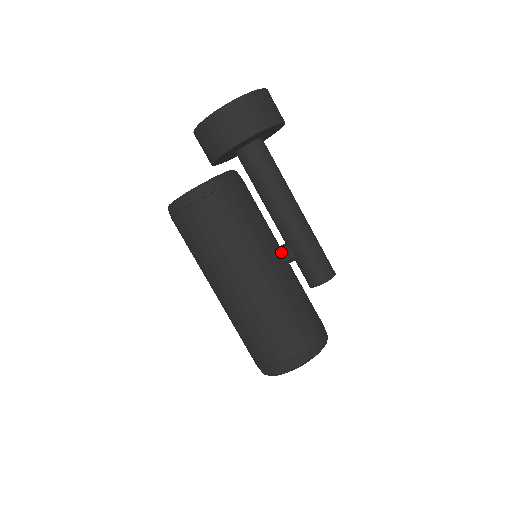
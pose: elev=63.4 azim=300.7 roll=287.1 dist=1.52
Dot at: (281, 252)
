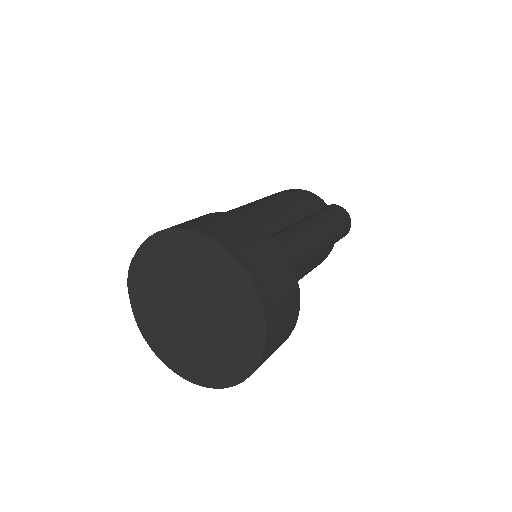
Dot at: occluded
